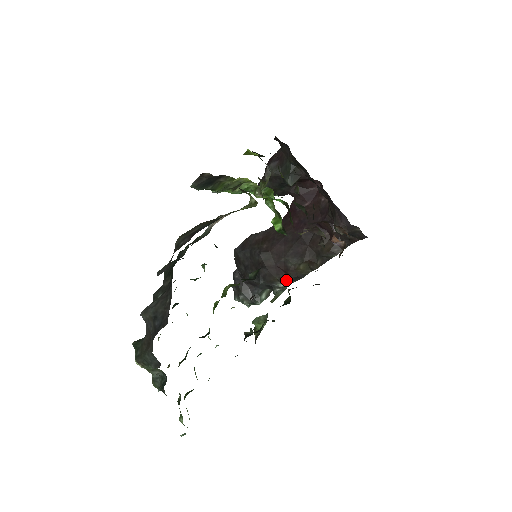
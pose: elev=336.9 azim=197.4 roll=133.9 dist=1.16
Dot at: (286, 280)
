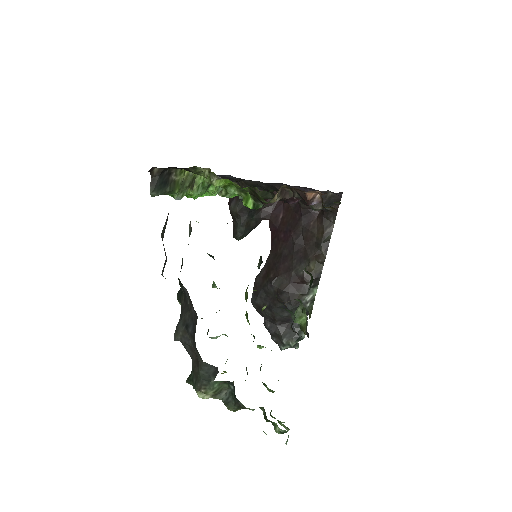
Dot at: (308, 290)
